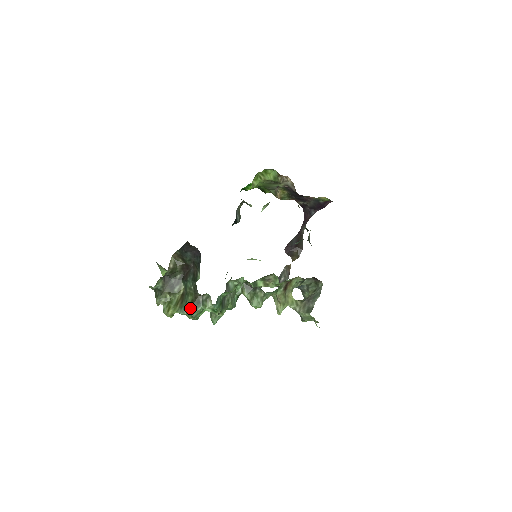
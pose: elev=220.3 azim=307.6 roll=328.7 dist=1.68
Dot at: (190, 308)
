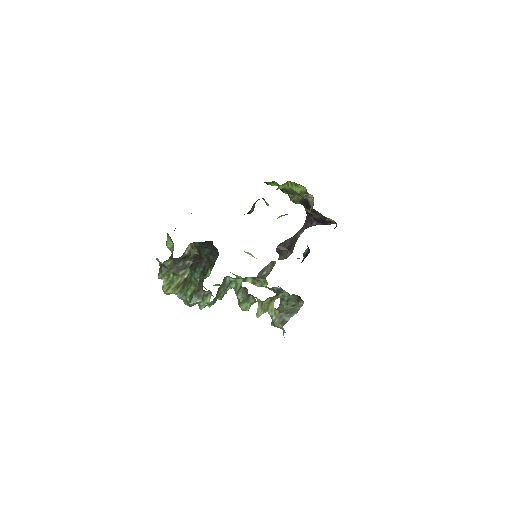
Dot at: (190, 297)
